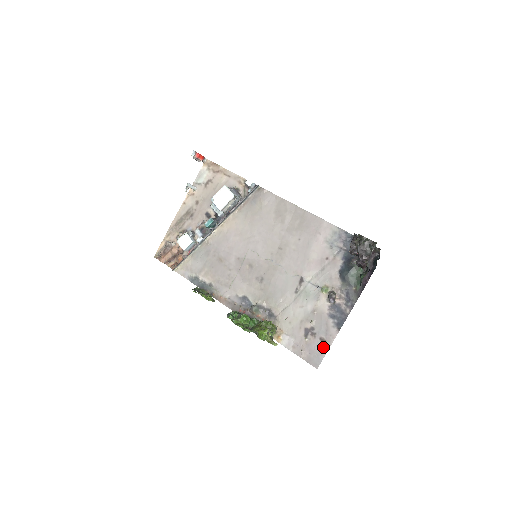
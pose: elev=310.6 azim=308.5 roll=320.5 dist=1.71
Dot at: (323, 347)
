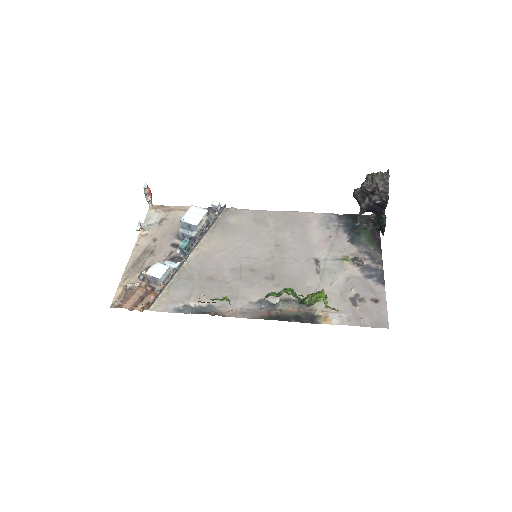
Dot at: (380, 306)
